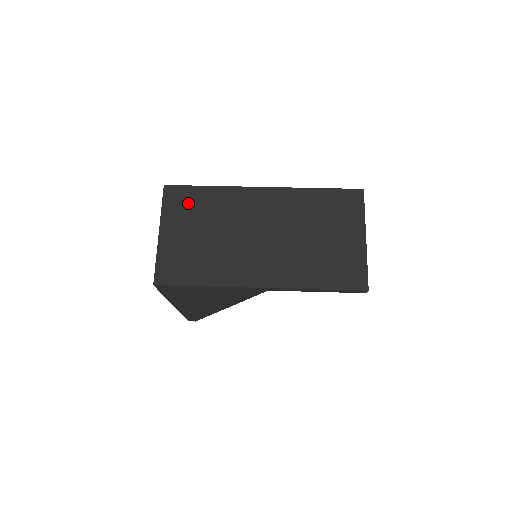
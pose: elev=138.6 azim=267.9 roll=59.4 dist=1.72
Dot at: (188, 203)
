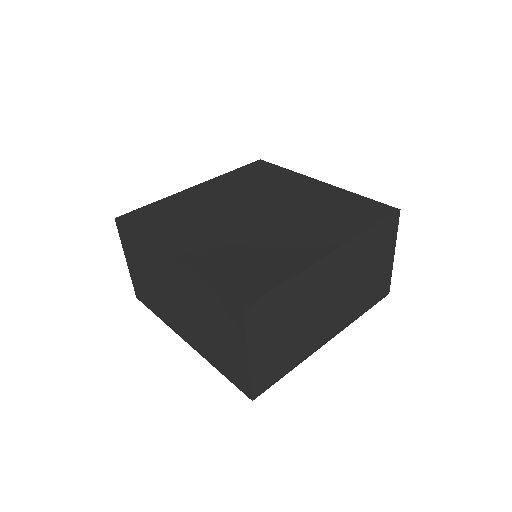
Dot at: (270, 312)
